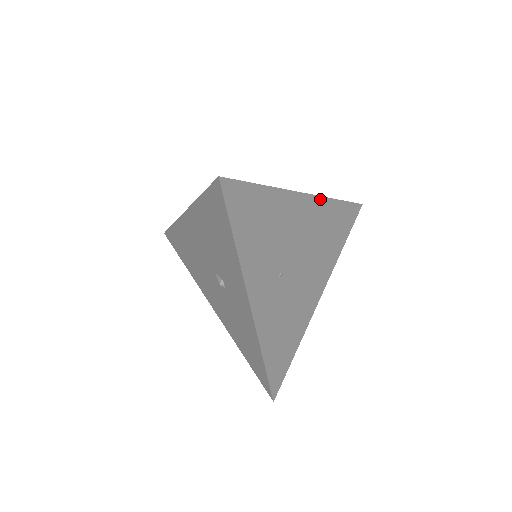
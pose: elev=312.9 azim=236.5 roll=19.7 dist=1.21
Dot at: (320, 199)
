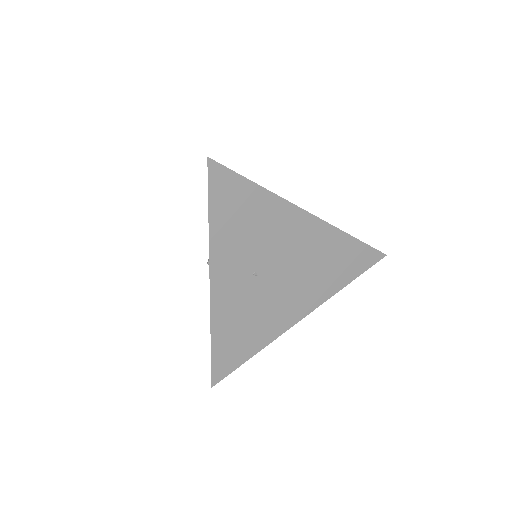
Dot at: (327, 225)
